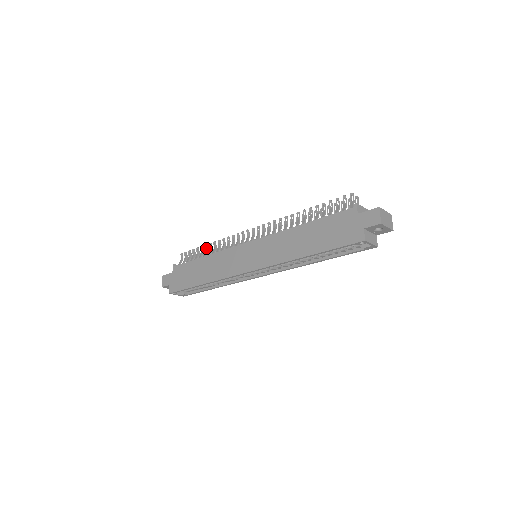
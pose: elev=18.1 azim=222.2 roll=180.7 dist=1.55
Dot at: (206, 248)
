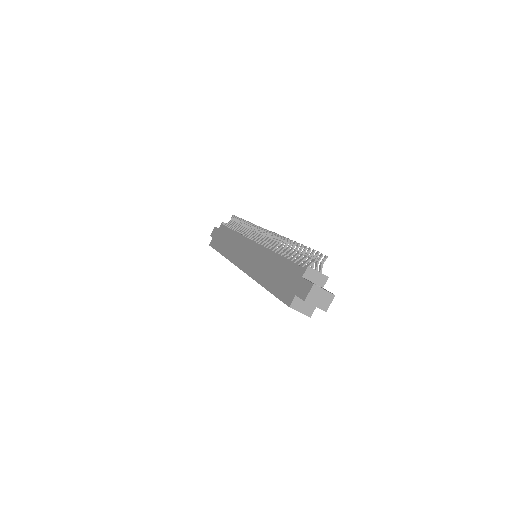
Dot at: (242, 223)
